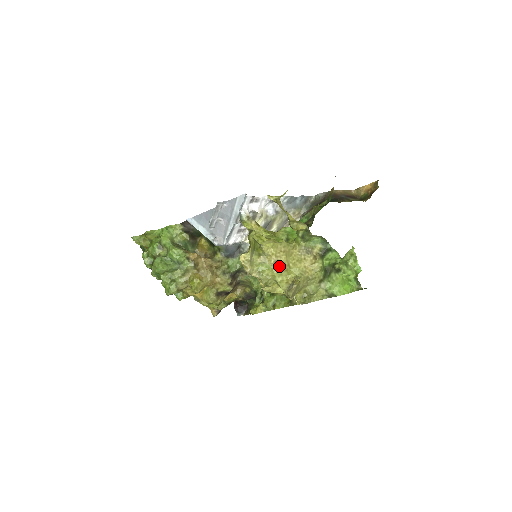
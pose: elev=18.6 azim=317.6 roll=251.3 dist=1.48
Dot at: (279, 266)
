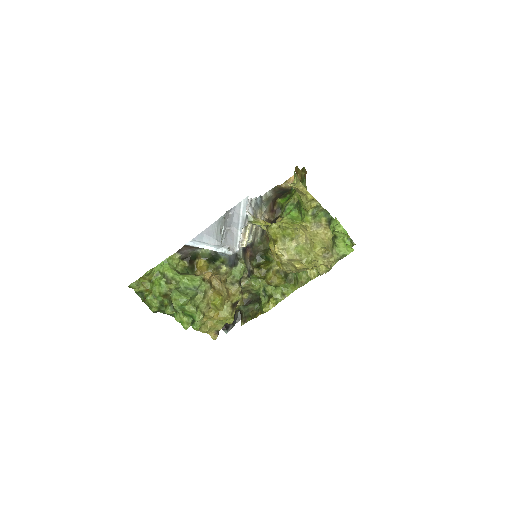
Dot at: (309, 243)
